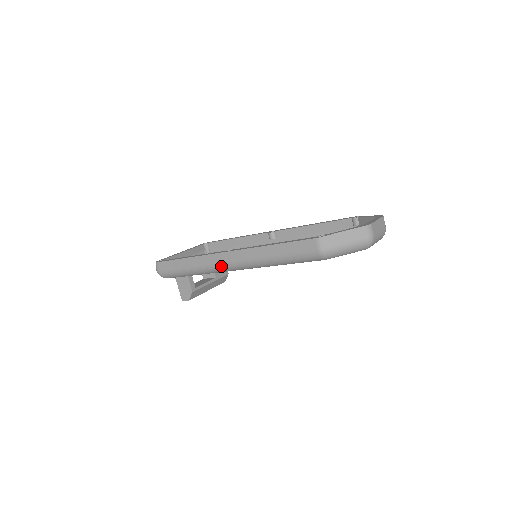
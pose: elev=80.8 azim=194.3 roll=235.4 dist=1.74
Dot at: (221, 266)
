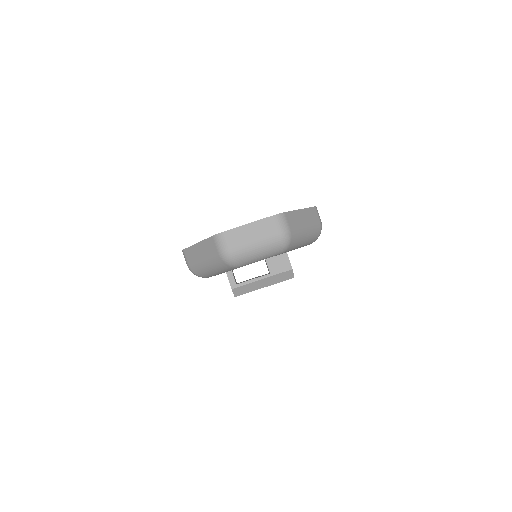
Dot at: occluded
